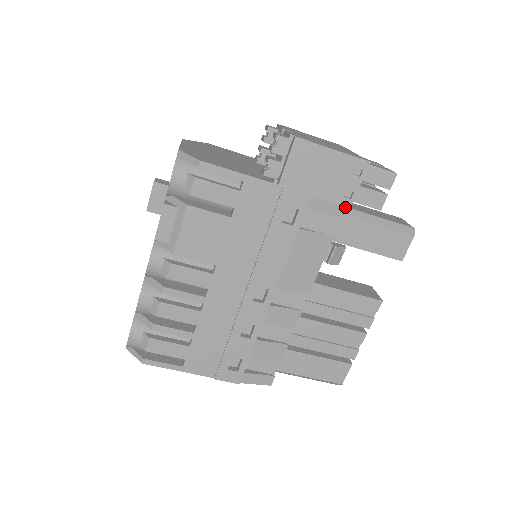
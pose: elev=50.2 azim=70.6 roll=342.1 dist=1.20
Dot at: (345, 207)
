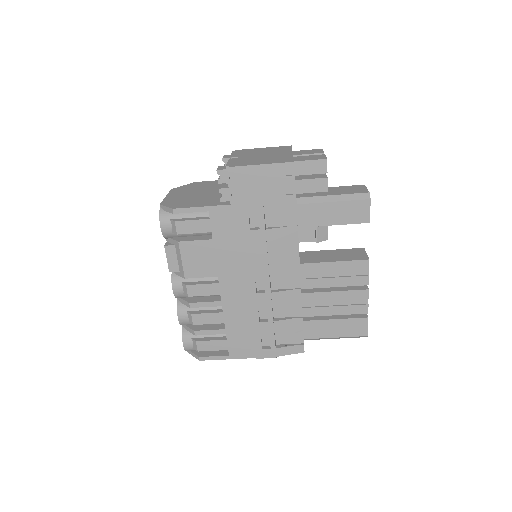
Dot at: (302, 198)
